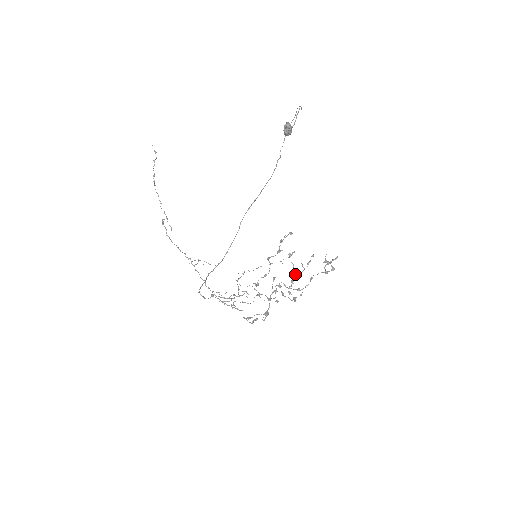
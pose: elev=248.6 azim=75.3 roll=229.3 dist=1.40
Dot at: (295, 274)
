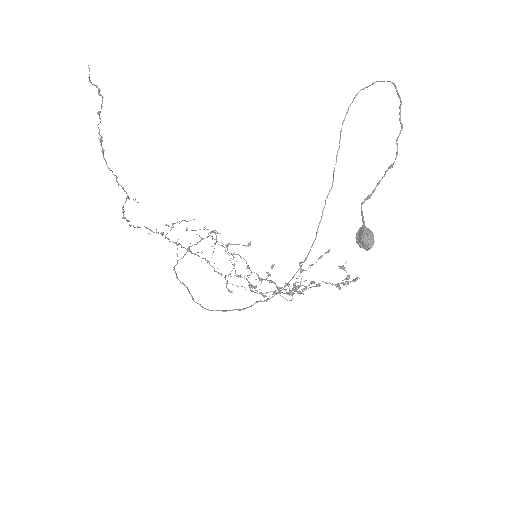
Dot at: (300, 273)
